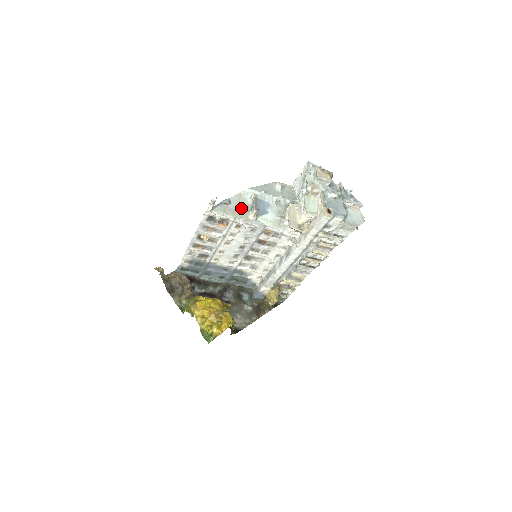
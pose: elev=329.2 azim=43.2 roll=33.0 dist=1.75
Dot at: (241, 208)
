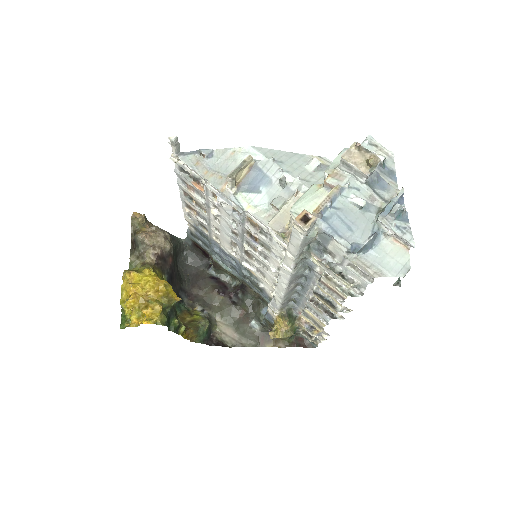
Dot at: (222, 170)
